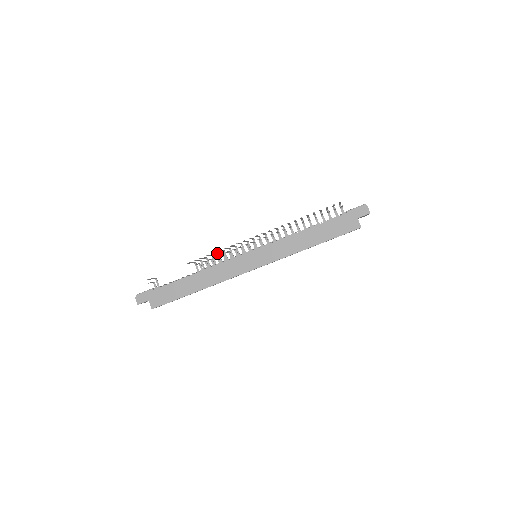
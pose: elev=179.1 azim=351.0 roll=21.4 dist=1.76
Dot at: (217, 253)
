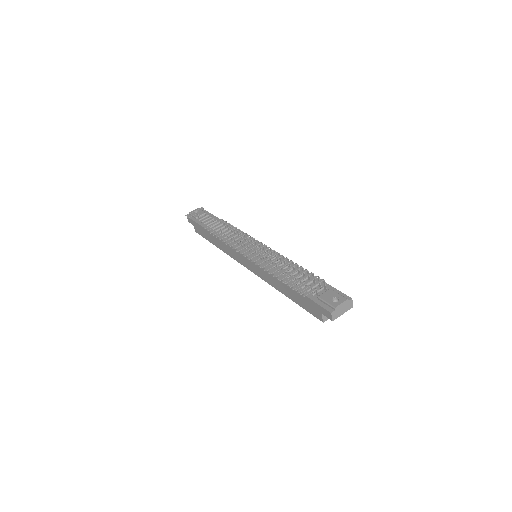
Dot at: (233, 228)
